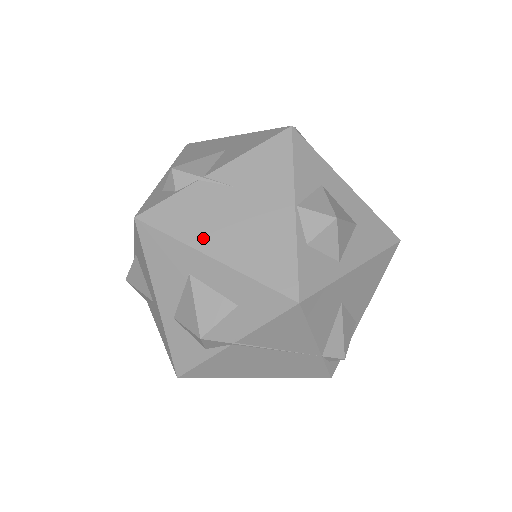
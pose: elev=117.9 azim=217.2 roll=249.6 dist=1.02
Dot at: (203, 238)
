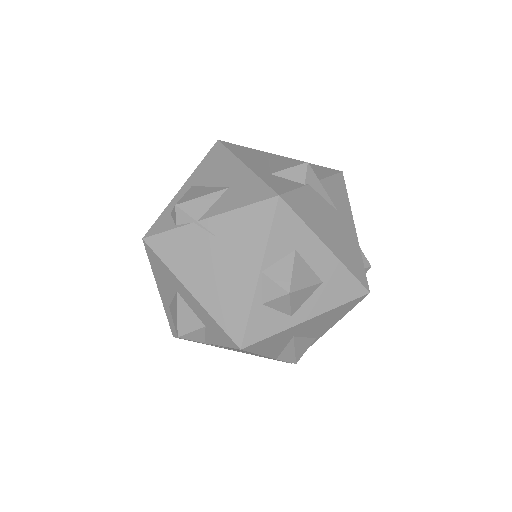
Dot at: (187, 274)
